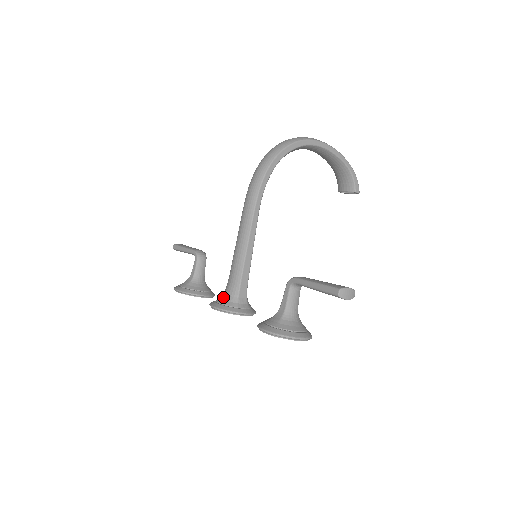
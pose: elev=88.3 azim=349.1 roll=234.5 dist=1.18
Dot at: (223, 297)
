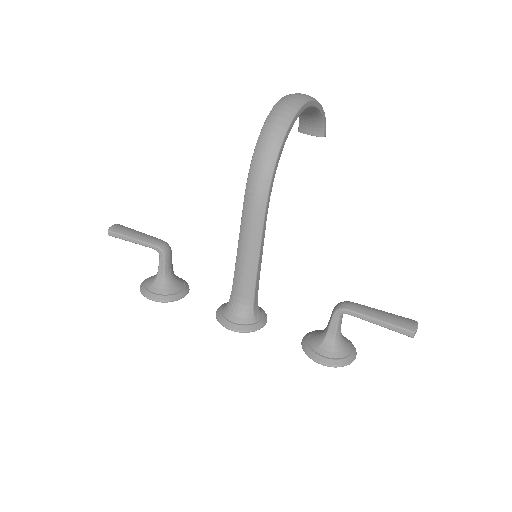
Dot at: (236, 314)
